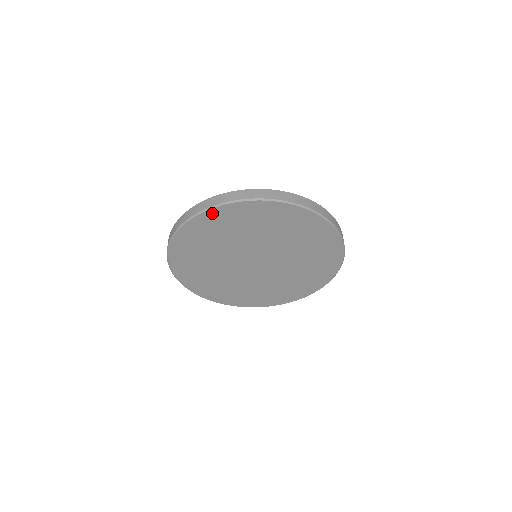
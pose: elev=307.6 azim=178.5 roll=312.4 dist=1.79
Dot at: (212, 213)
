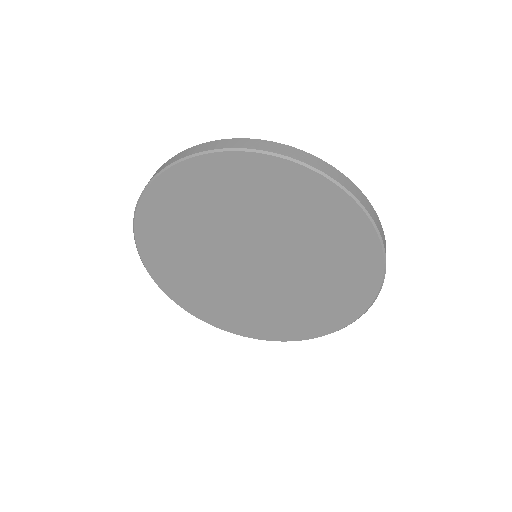
Dot at: (142, 219)
